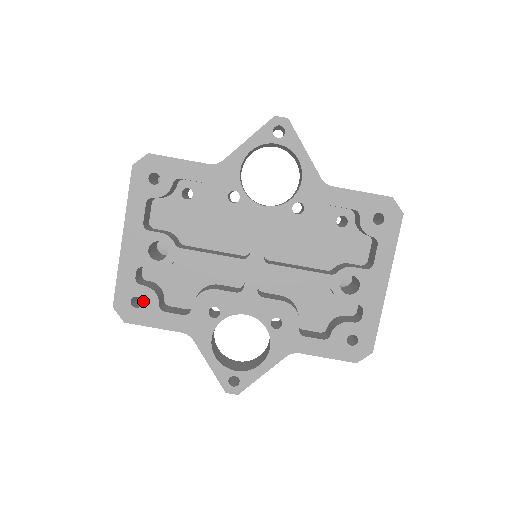
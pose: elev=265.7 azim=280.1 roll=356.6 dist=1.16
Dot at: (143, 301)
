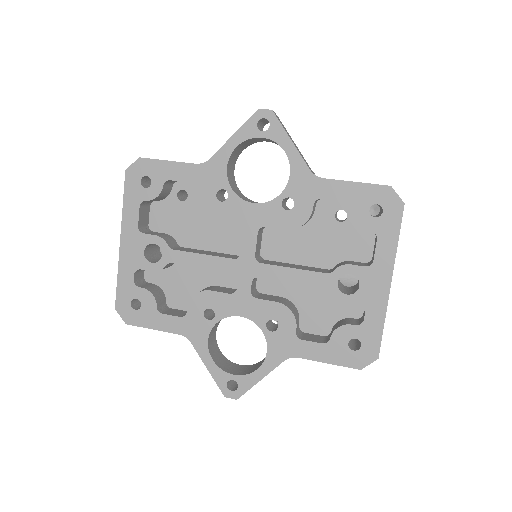
Dot at: (142, 303)
